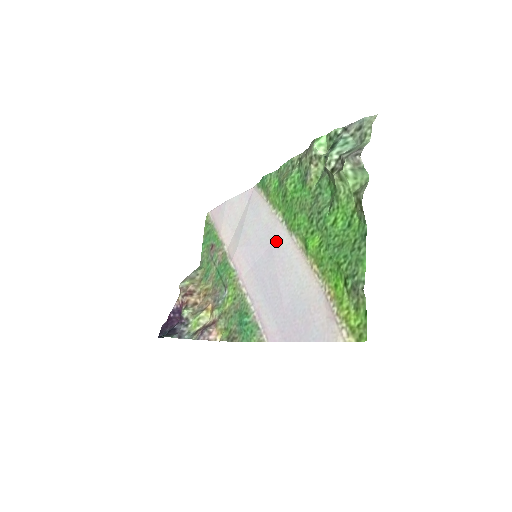
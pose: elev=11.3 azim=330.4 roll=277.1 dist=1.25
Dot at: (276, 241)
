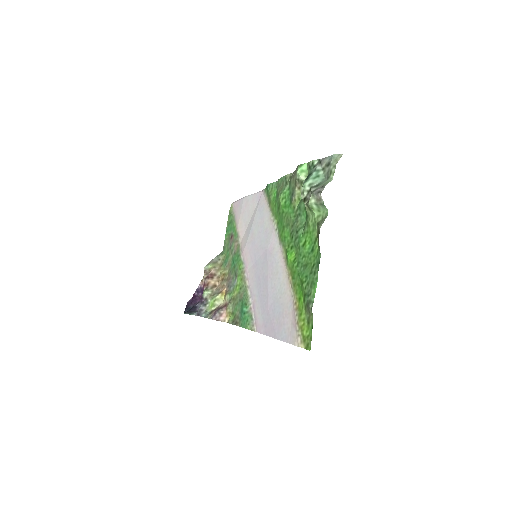
Dot at: (270, 246)
